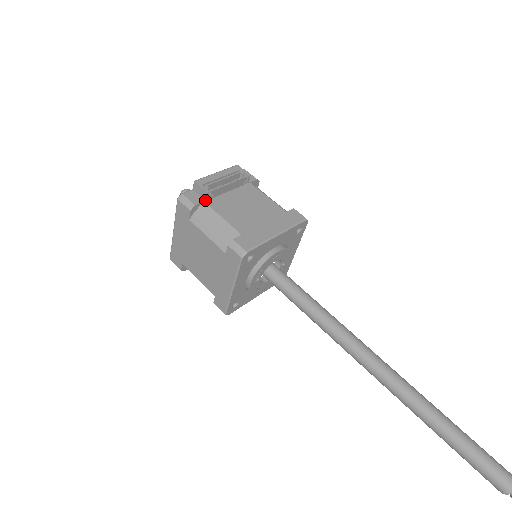
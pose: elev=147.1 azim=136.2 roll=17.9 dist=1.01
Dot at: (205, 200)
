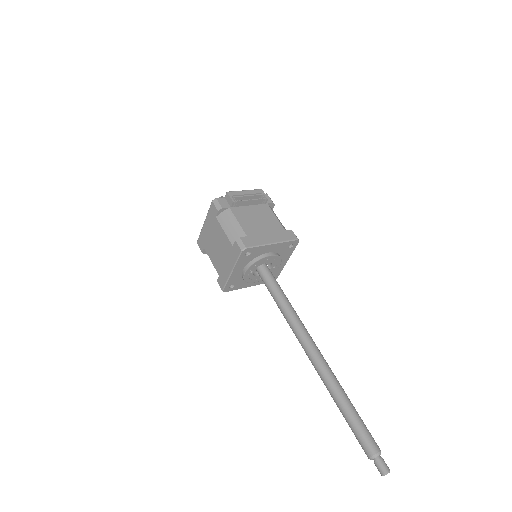
Dot at: (230, 207)
